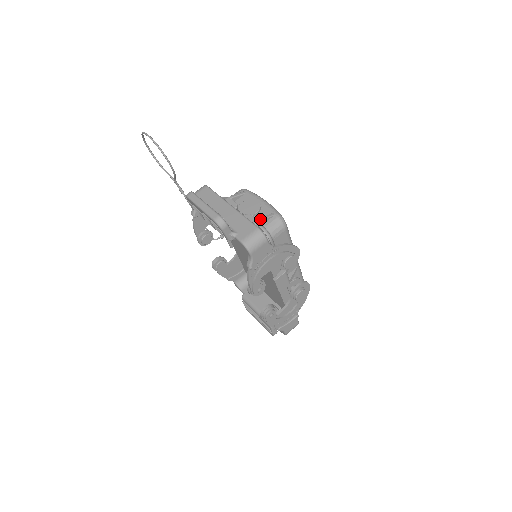
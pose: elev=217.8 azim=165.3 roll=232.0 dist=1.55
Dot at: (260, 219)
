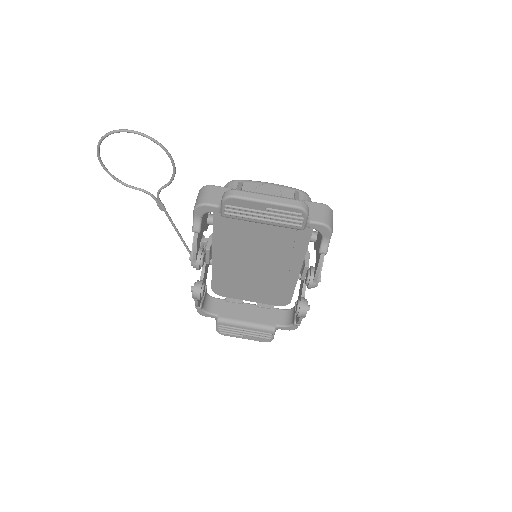
Dot at: occluded
